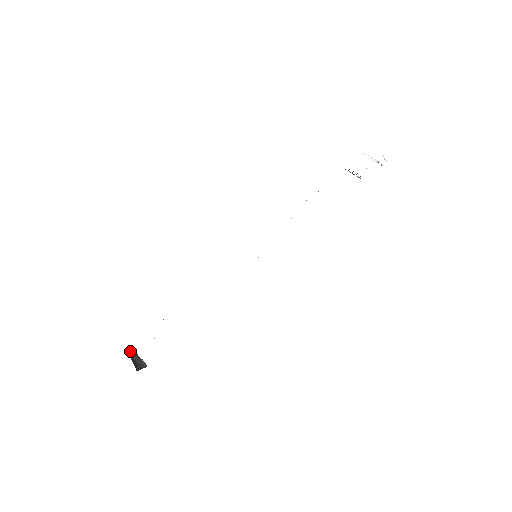
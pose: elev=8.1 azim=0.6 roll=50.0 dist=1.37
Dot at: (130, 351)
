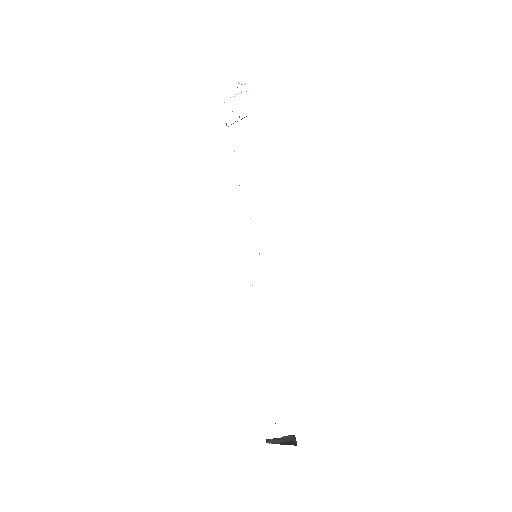
Dot at: (270, 442)
